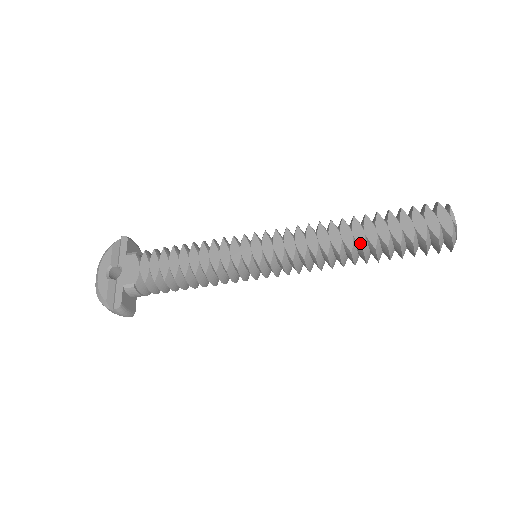
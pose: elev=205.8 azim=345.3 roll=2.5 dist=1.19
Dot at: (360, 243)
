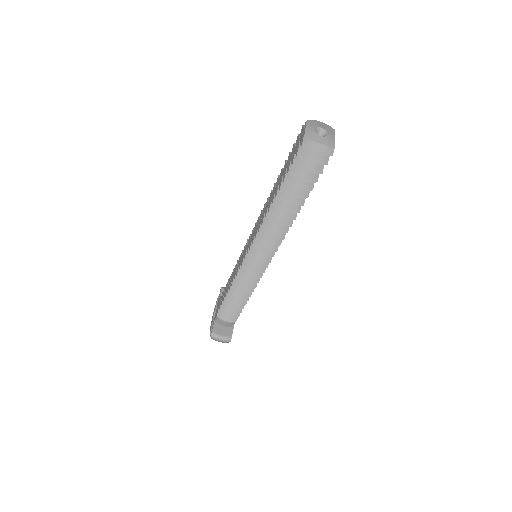
Dot at: (272, 201)
